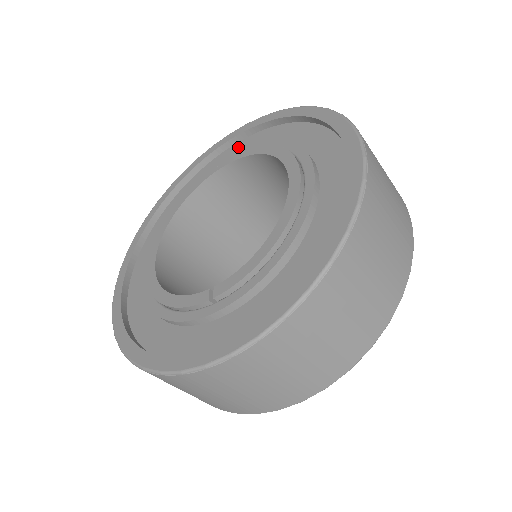
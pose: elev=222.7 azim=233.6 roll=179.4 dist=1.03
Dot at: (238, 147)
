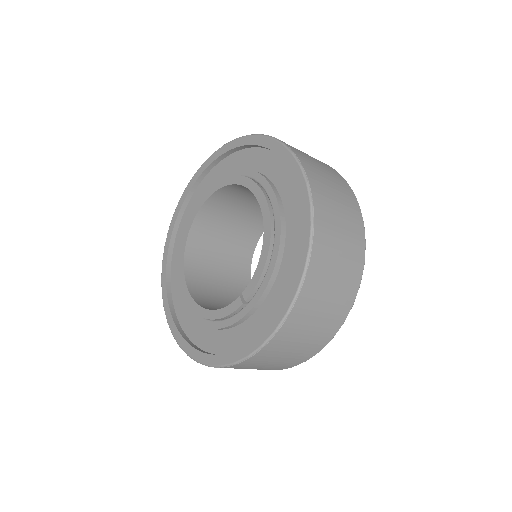
Dot at: (206, 182)
